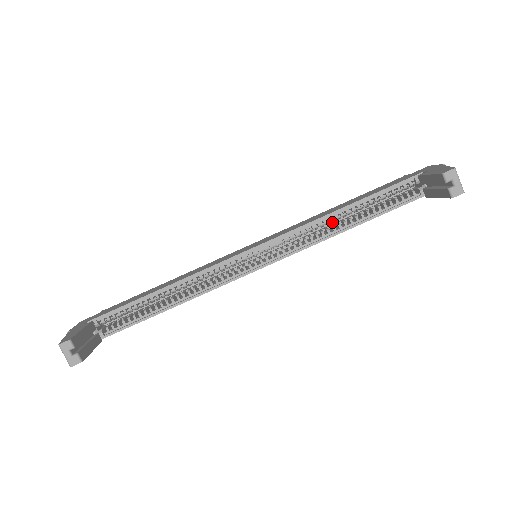
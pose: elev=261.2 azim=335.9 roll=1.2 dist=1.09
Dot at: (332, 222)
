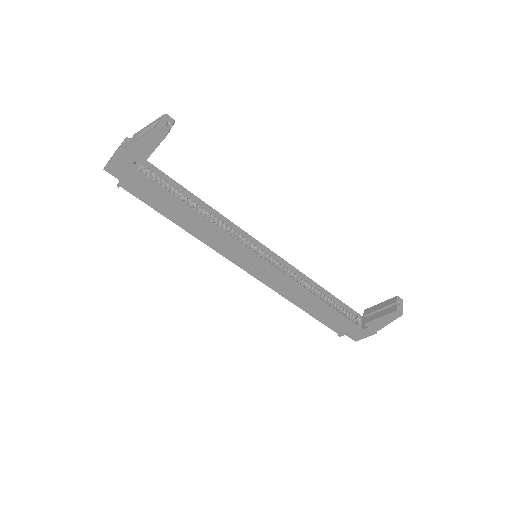
Dot at: (307, 289)
